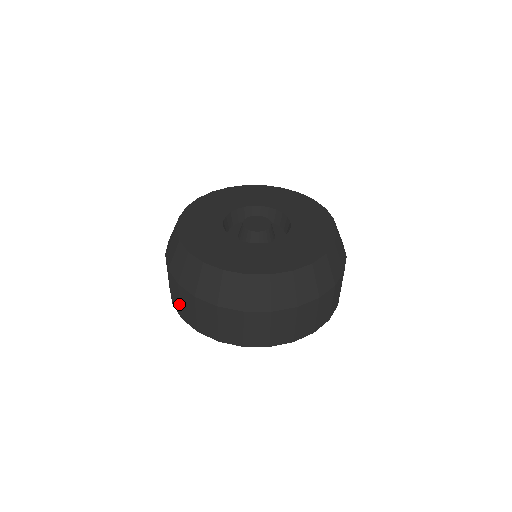
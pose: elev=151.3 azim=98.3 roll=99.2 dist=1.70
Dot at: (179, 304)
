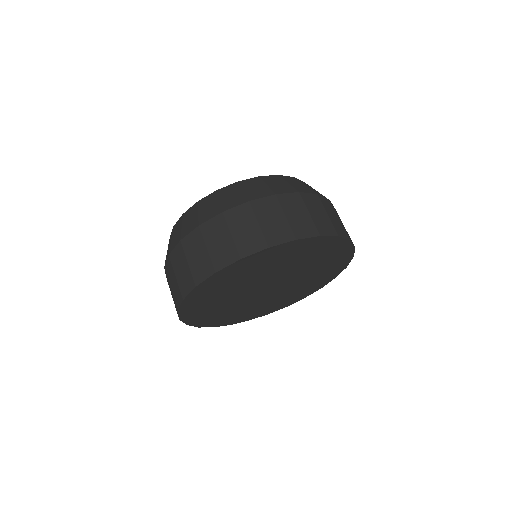
Dot at: (258, 230)
